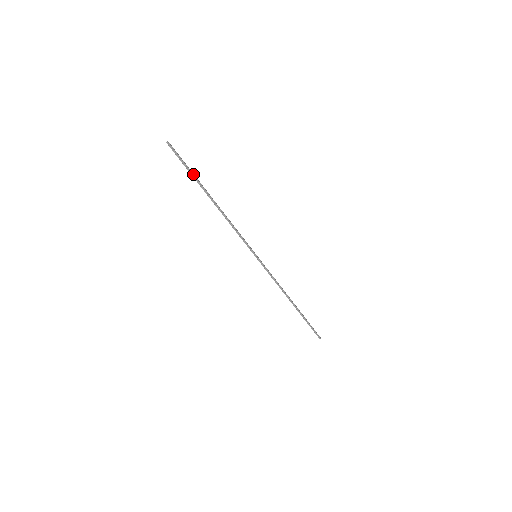
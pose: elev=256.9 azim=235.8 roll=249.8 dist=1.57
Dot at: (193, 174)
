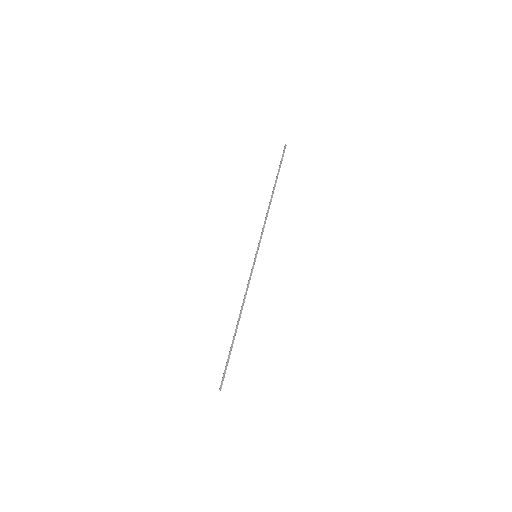
Dot at: (279, 171)
